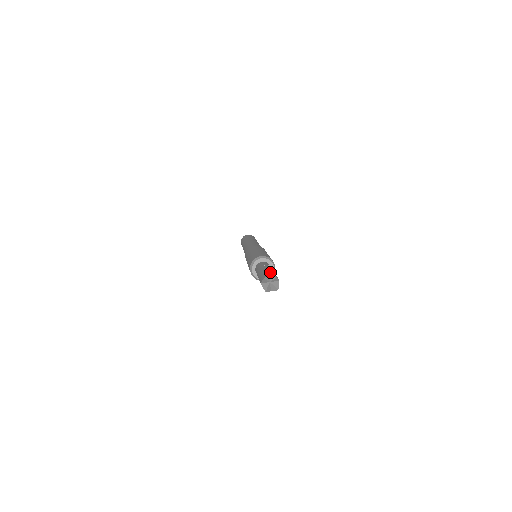
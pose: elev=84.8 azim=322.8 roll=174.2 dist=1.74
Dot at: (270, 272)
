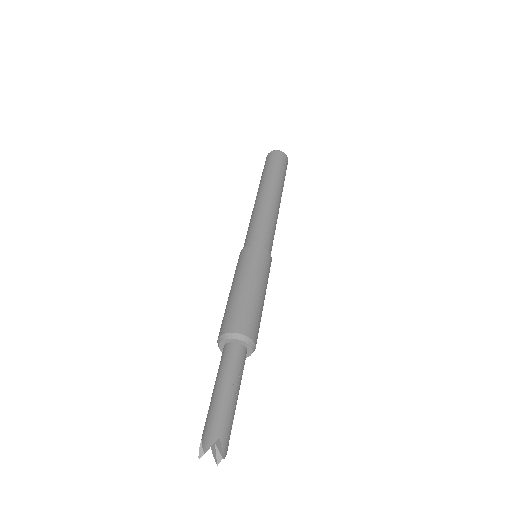
Dot at: (224, 431)
